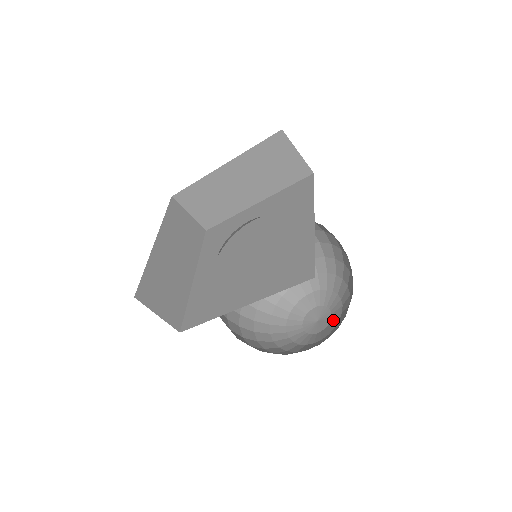
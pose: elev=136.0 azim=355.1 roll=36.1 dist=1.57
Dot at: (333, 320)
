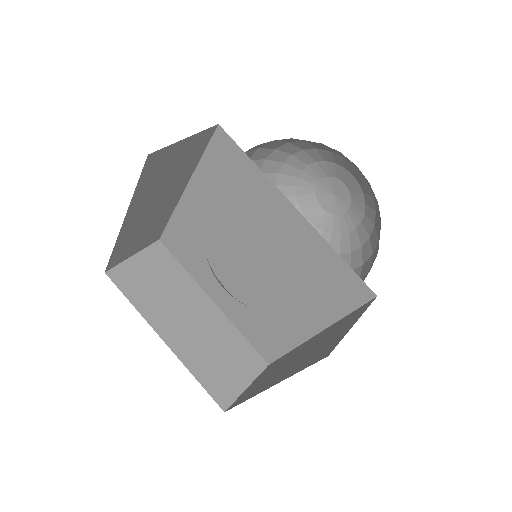
Dot at: (354, 192)
